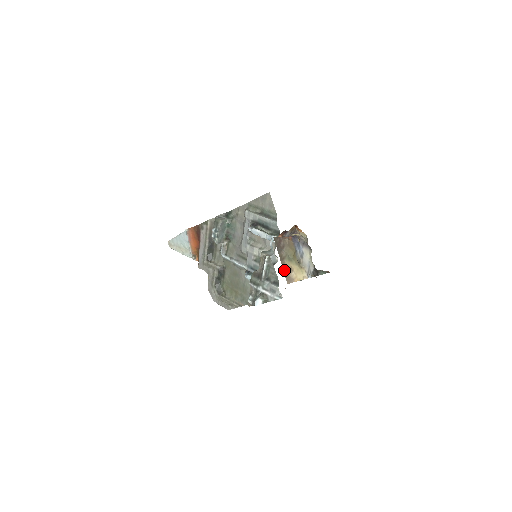
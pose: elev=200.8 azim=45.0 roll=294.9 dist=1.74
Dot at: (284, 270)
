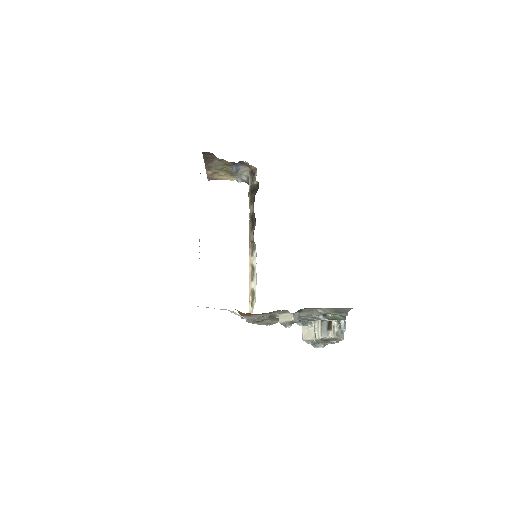
Dot at: (208, 174)
